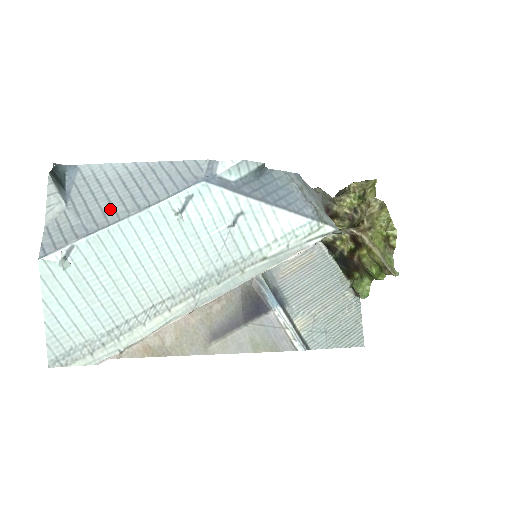
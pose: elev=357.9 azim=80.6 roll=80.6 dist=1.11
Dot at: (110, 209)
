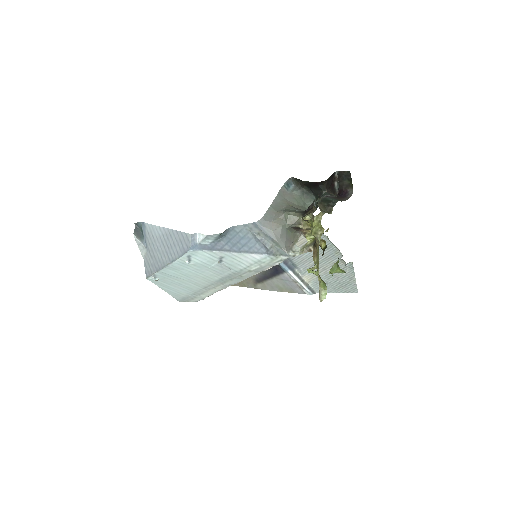
Dot at: (161, 258)
